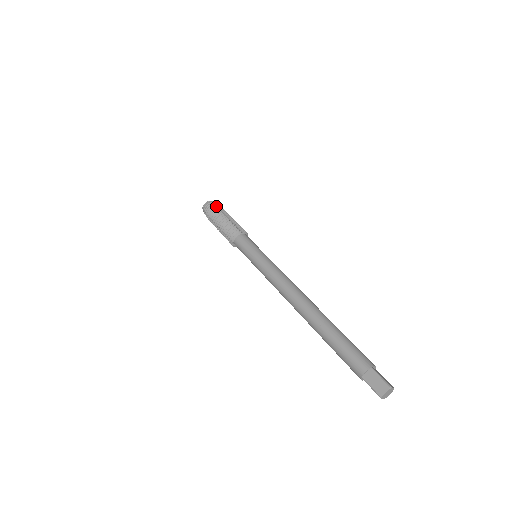
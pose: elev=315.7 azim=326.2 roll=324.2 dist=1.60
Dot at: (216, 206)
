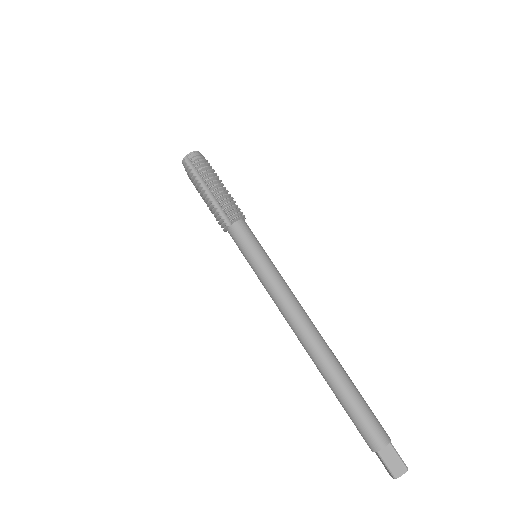
Dot at: (193, 169)
